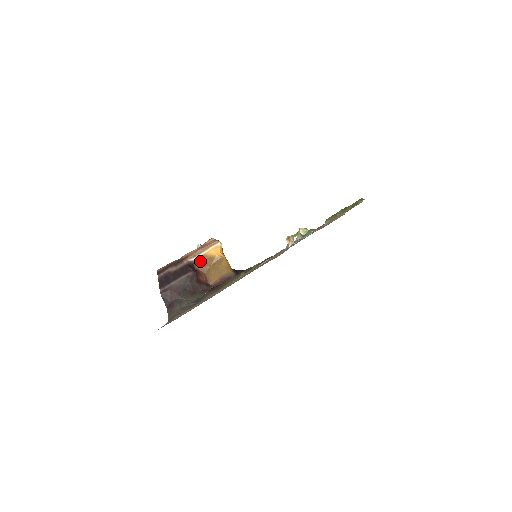
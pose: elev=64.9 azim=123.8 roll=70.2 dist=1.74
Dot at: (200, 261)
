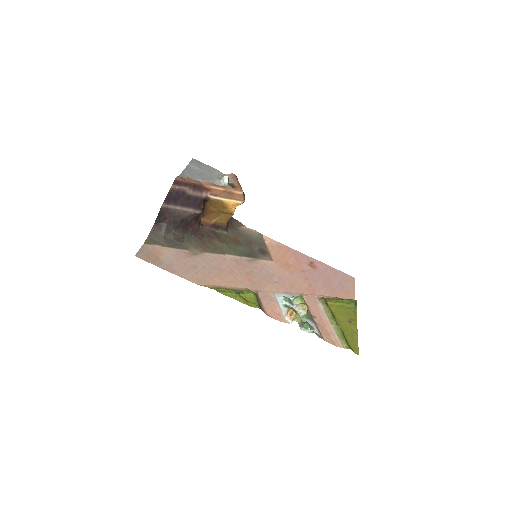
Dot at: (215, 202)
